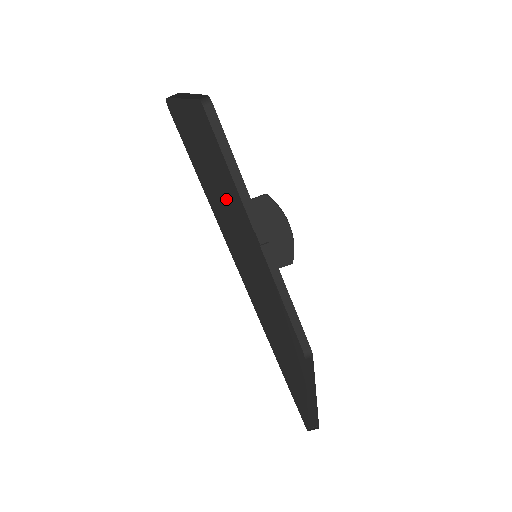
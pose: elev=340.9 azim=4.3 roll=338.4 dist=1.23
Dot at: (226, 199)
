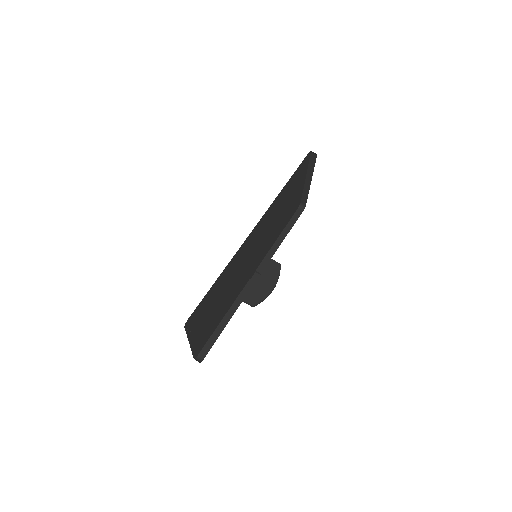
Dot at: (276, 220)
